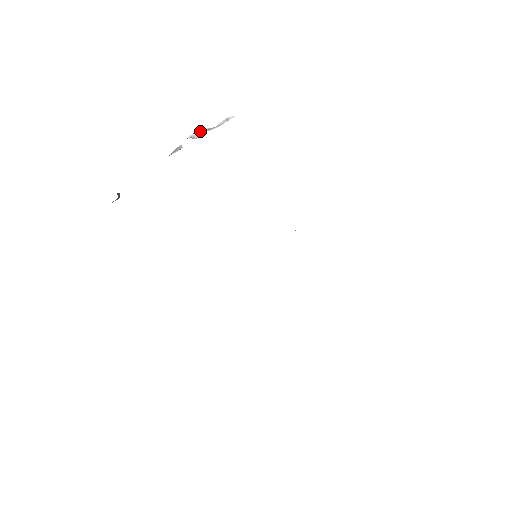
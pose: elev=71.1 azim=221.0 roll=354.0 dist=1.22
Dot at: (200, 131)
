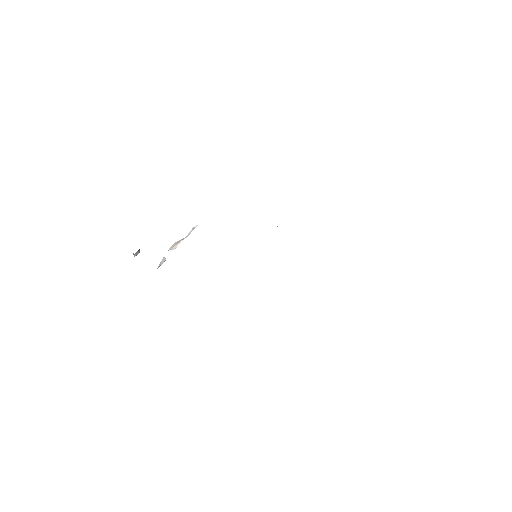
Dot at: (176, 243)
